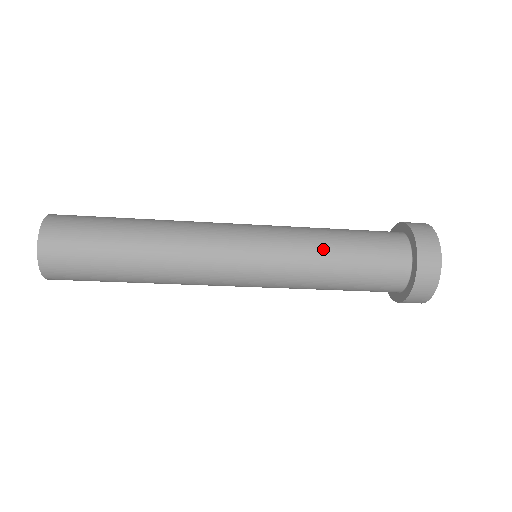
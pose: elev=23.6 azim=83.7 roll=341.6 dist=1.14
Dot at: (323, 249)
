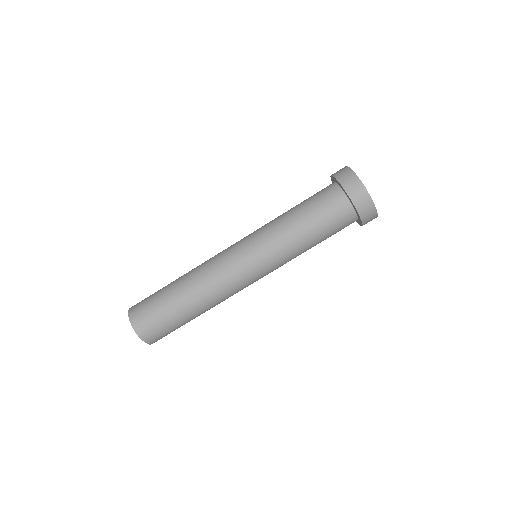
Dot at: occluded
